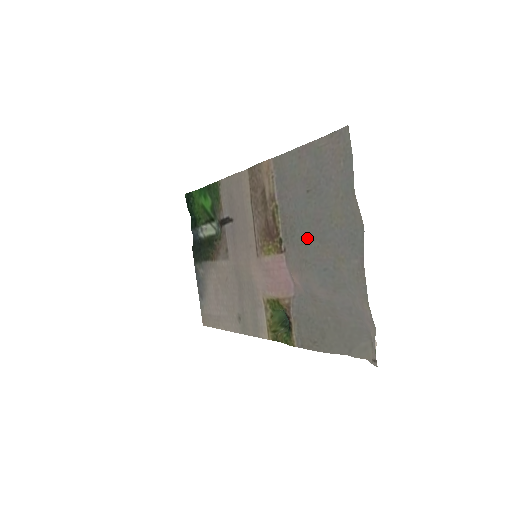
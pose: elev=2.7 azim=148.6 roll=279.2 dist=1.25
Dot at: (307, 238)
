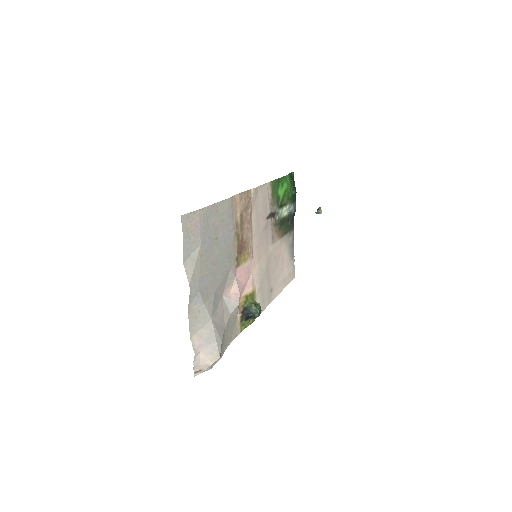
Dot at: (222, 269)
